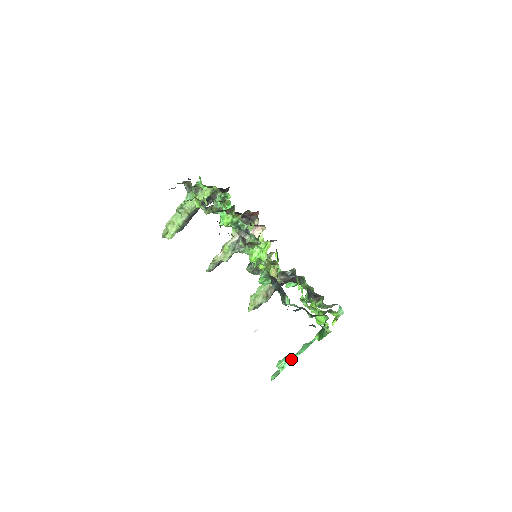
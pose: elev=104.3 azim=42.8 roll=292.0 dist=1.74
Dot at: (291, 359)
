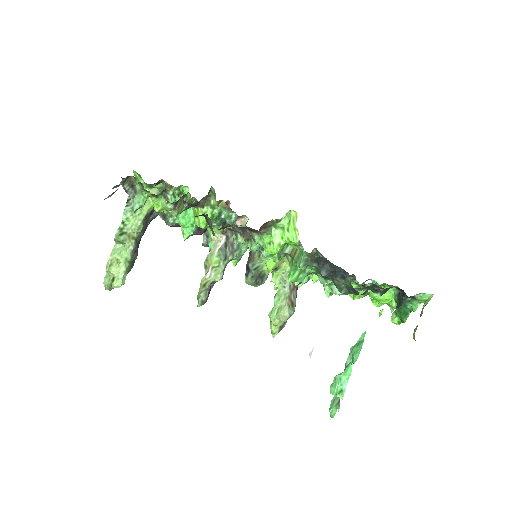
Dot at: (346, 375)
